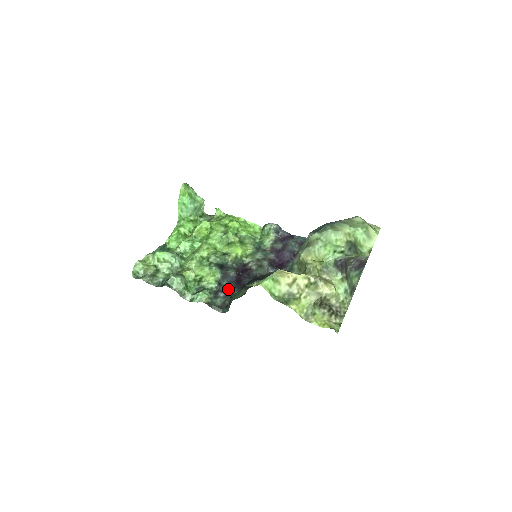
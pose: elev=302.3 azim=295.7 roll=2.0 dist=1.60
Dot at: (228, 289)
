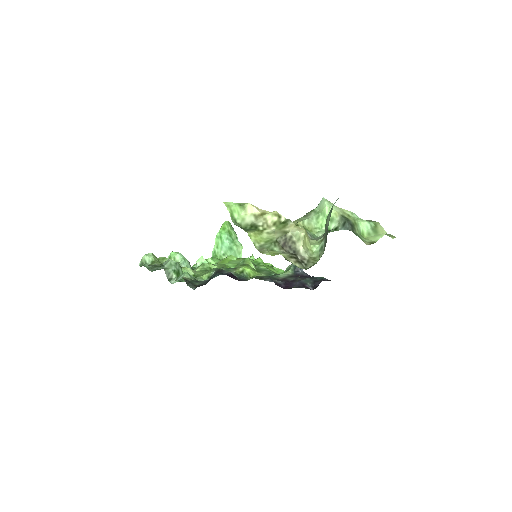
Dot at: (213, 276)
